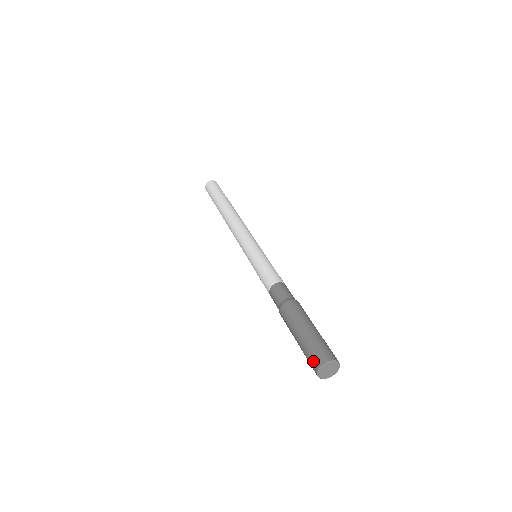
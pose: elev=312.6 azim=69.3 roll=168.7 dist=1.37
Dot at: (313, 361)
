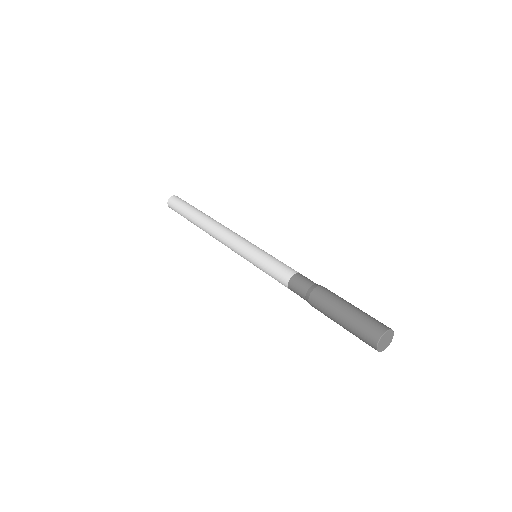
Dot at: (368, 344)
